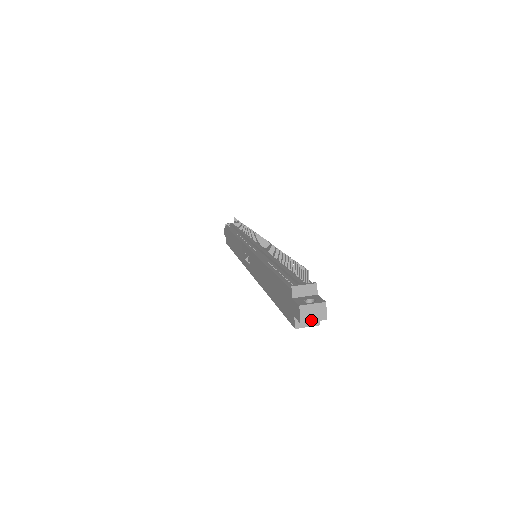
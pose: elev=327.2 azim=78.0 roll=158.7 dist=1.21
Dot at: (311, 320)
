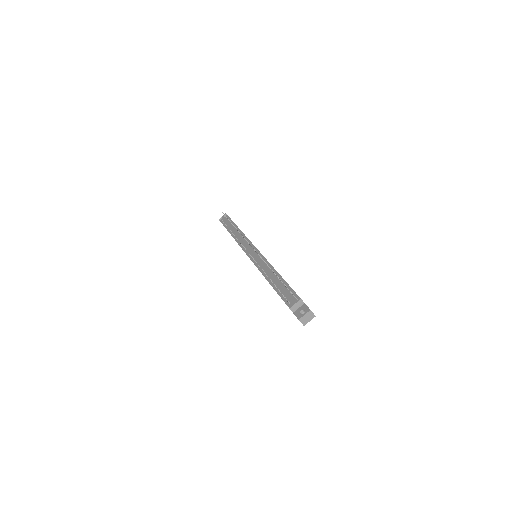
Dot at: (308, 321)
